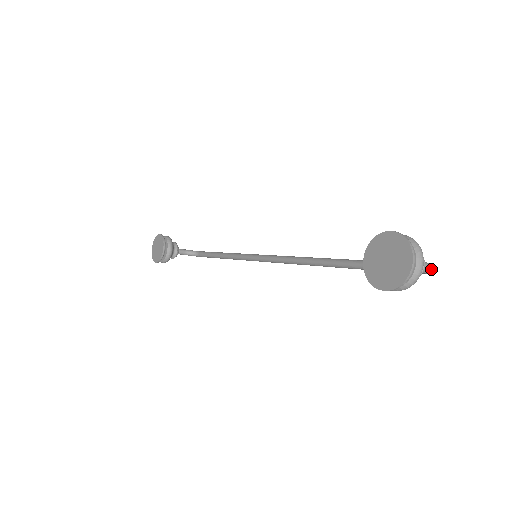
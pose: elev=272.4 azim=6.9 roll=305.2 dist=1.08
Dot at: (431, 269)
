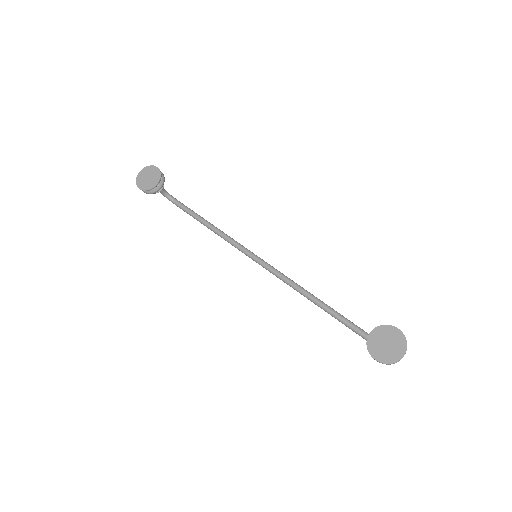
Dot at: occluded
